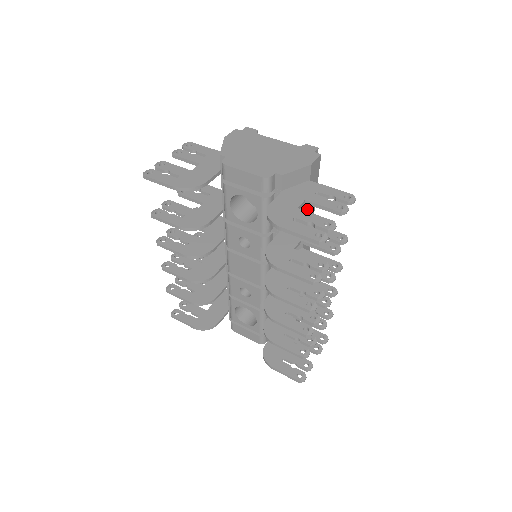
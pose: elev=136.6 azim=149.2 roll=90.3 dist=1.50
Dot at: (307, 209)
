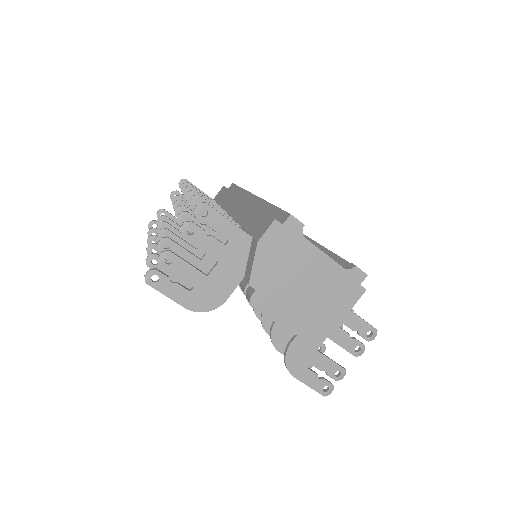
Dot at: occluded
